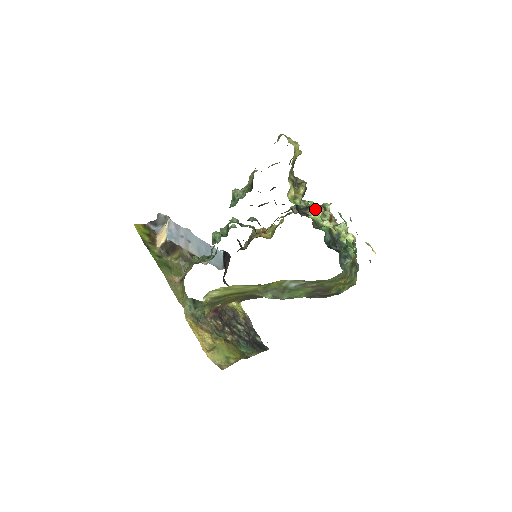
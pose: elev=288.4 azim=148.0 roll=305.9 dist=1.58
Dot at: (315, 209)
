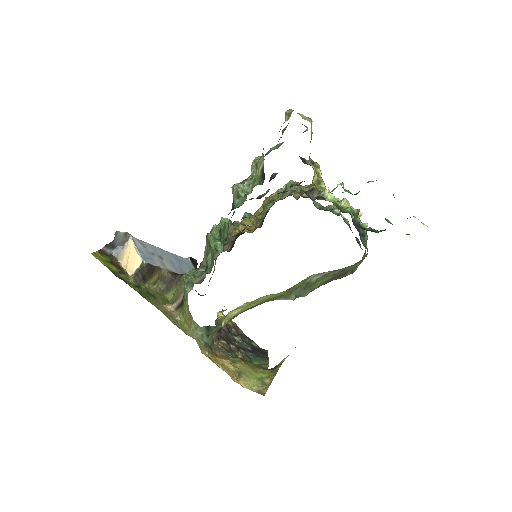
Dot at: (348, 191)
